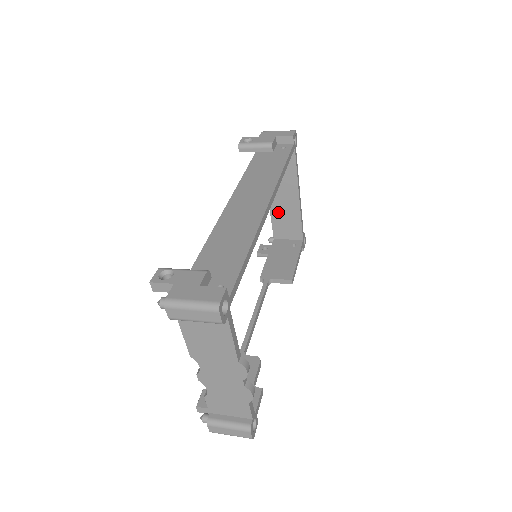
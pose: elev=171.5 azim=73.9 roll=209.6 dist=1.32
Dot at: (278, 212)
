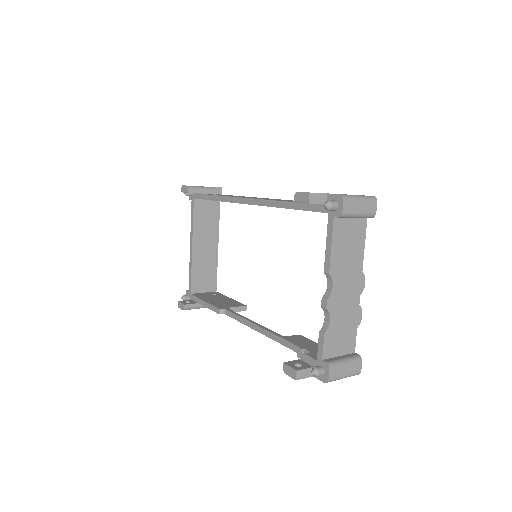
Dot at: (199, 263)
